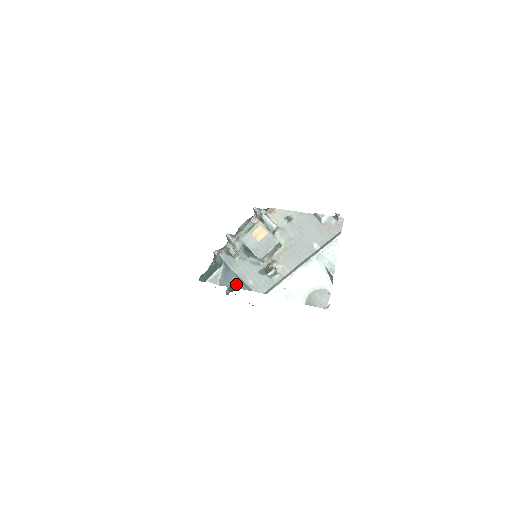
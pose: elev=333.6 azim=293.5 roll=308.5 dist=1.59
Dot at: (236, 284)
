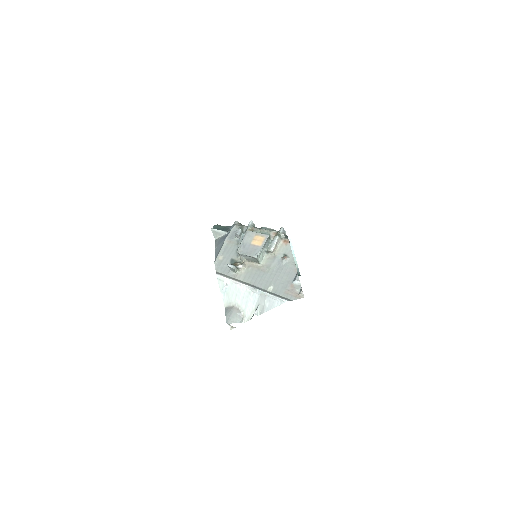
Dot at: (217, 249)
